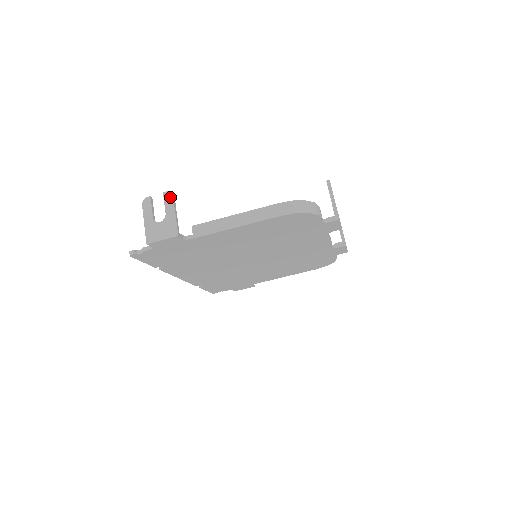
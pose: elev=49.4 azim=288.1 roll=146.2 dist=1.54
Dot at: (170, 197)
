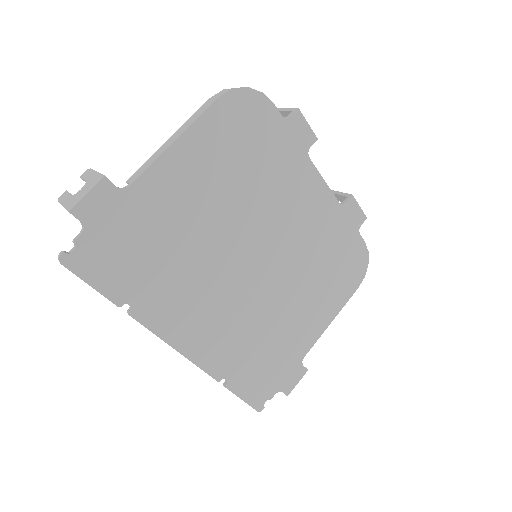
Dot at: (87, 171)
